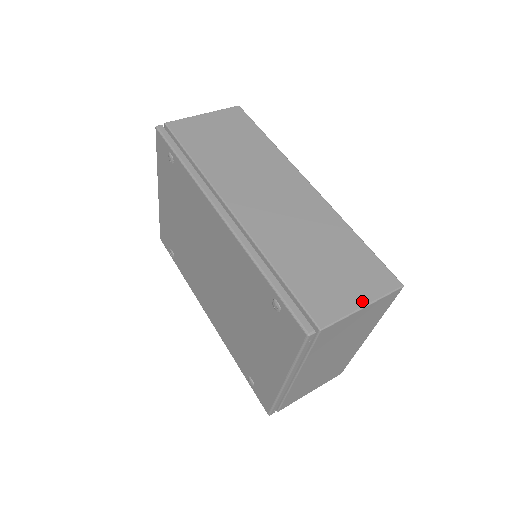
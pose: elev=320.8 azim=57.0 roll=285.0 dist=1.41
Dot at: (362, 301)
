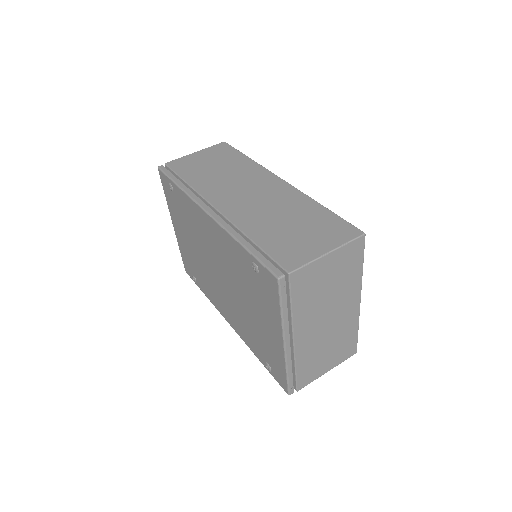
Dot at: (326, 249)
